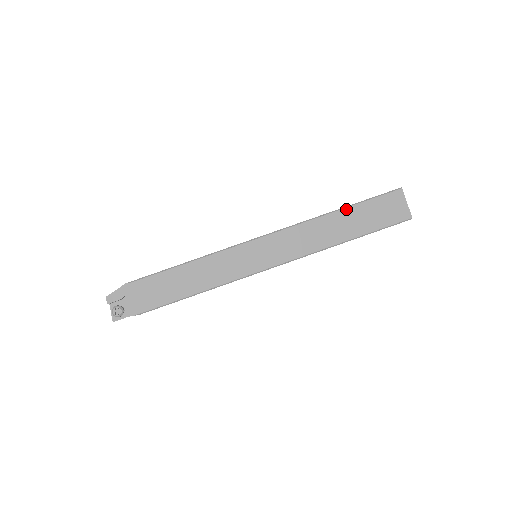
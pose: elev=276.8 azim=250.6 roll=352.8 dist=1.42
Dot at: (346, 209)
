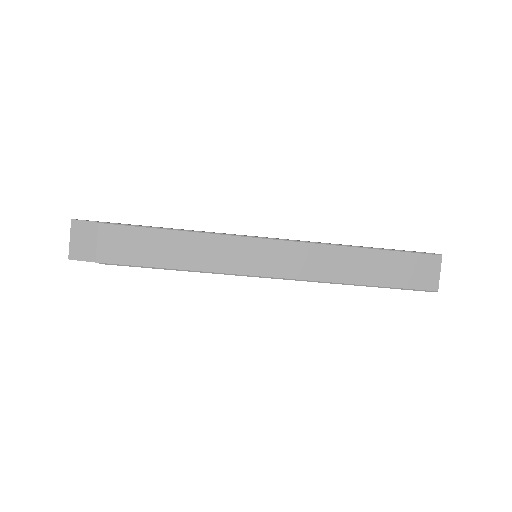
Dot at: occluded
